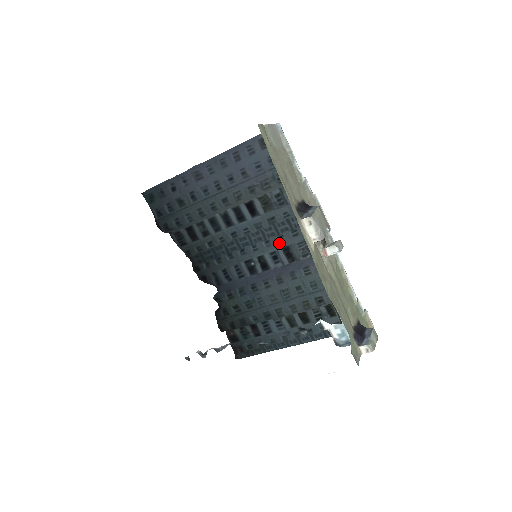
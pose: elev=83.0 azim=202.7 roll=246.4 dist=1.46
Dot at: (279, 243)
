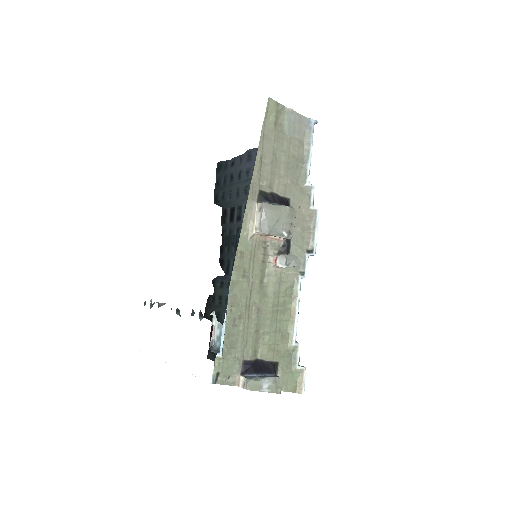
Dot at: occluded
